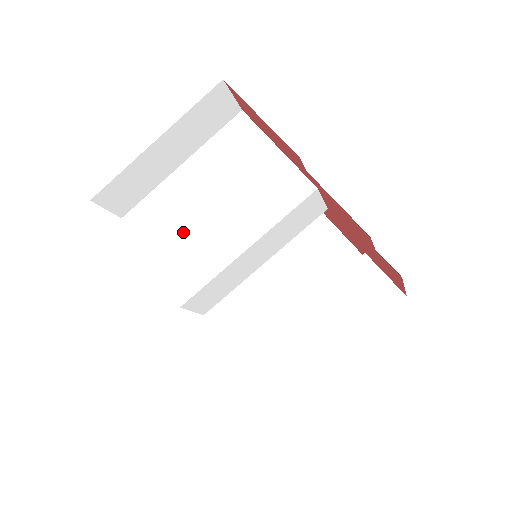
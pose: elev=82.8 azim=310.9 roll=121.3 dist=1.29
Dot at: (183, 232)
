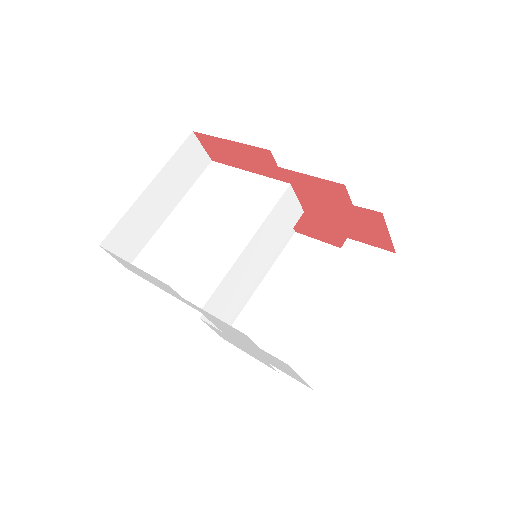
Dot at: (186, 256)
